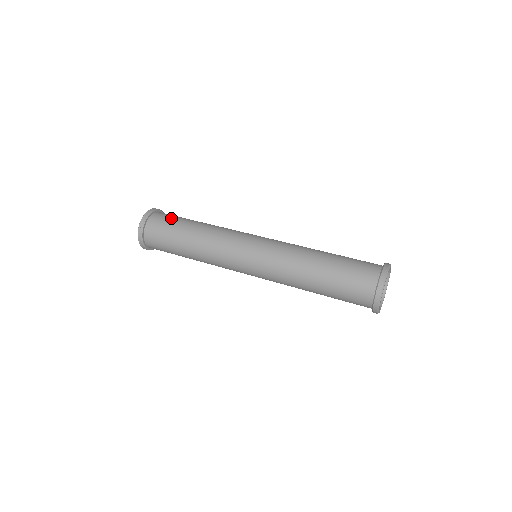
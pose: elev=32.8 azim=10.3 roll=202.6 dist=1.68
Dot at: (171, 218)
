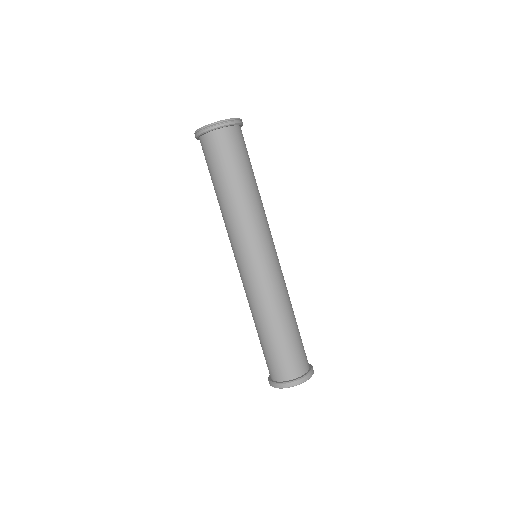
Dot at: (246, 150)
